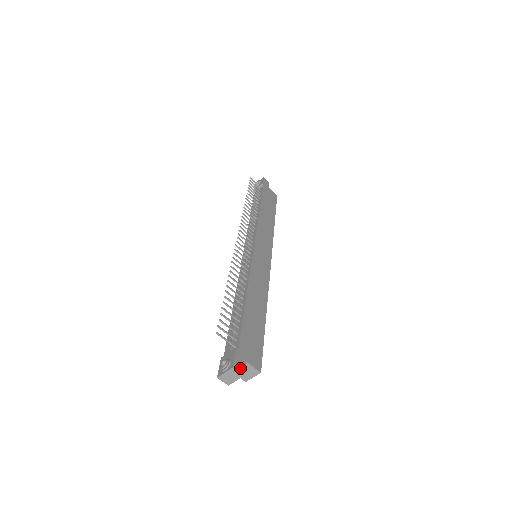
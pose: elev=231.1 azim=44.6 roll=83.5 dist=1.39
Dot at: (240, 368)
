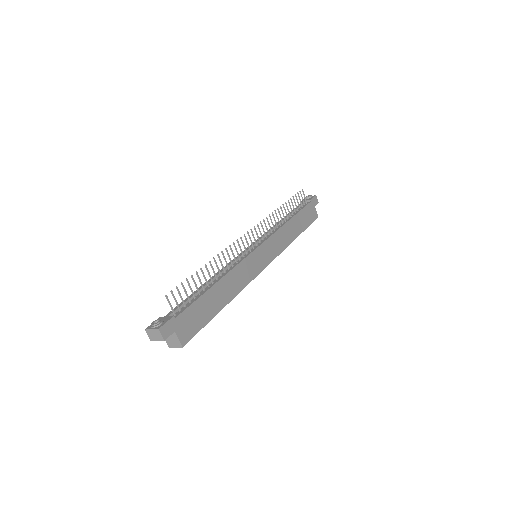
Dot at: (165, 333)
